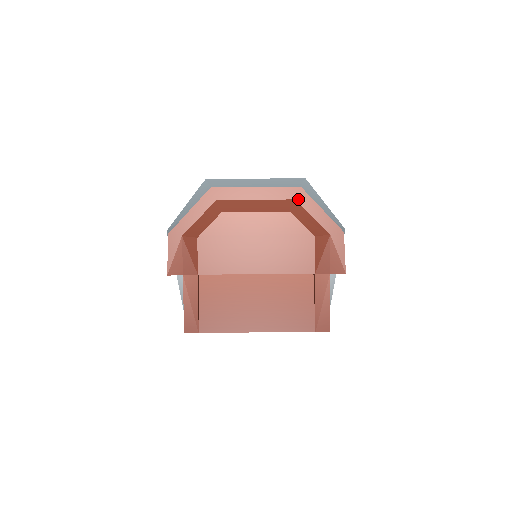
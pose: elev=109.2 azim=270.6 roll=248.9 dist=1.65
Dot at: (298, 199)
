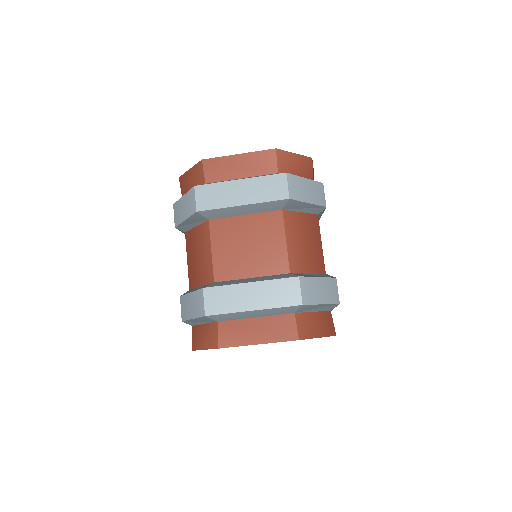
Dot at: occluded
